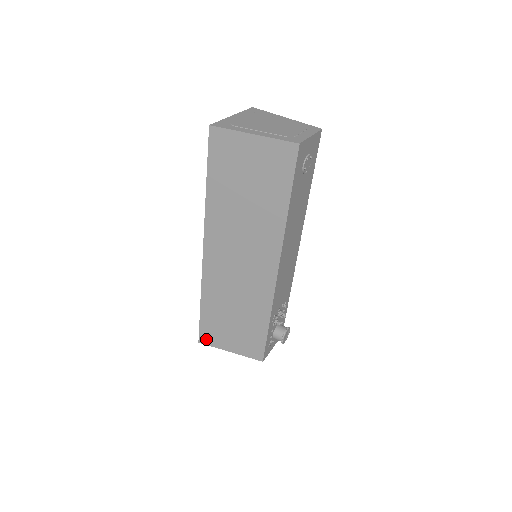
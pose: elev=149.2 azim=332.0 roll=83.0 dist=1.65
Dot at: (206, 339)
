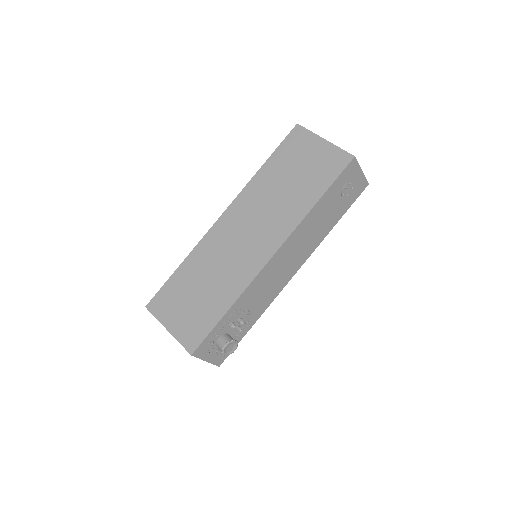
Dot at: (156, 305)
